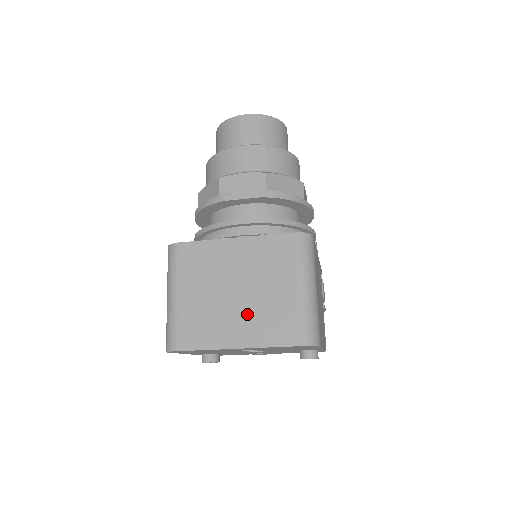
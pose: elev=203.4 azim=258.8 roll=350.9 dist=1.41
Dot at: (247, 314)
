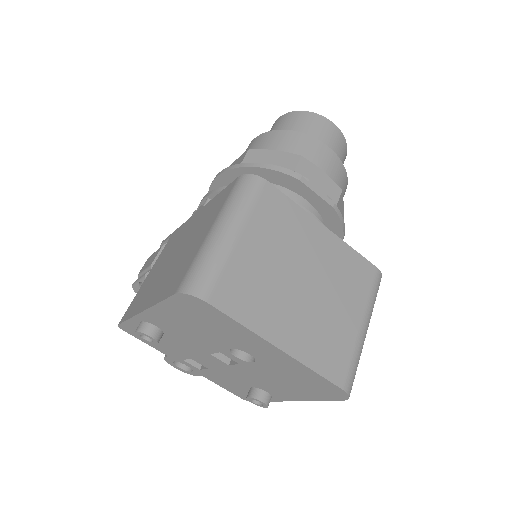
Dot at: (305, 316)
